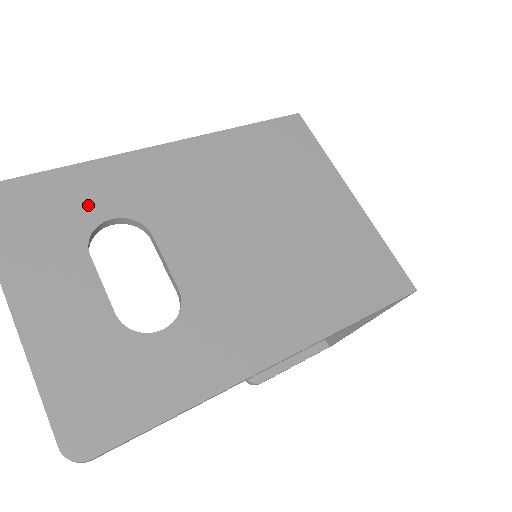
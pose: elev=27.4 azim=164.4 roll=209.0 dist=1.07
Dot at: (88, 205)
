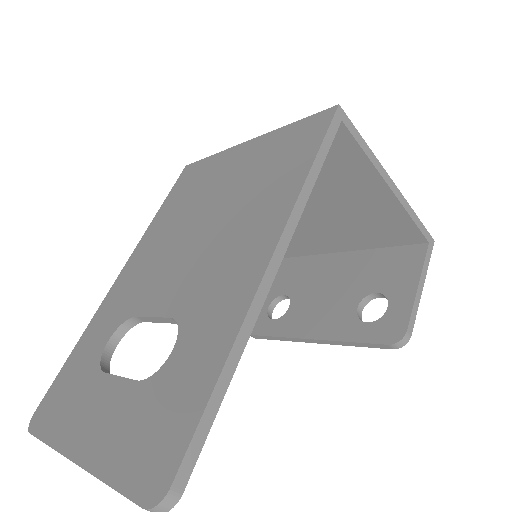
Dot at: (91, 352)
